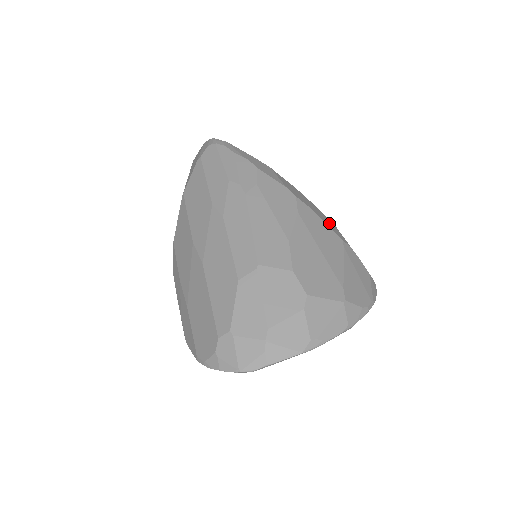
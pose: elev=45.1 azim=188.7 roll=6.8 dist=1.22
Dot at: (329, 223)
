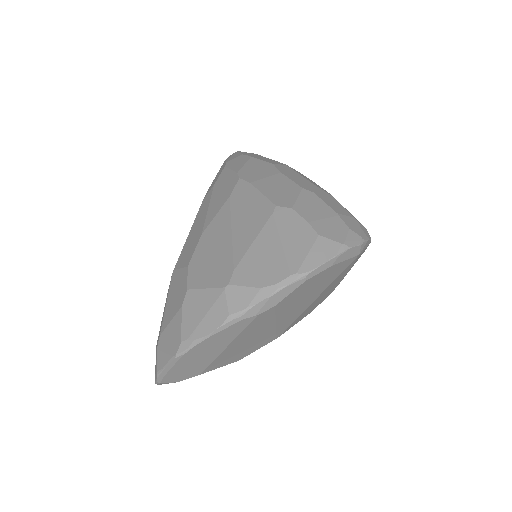
Dot at: (282, 189)
